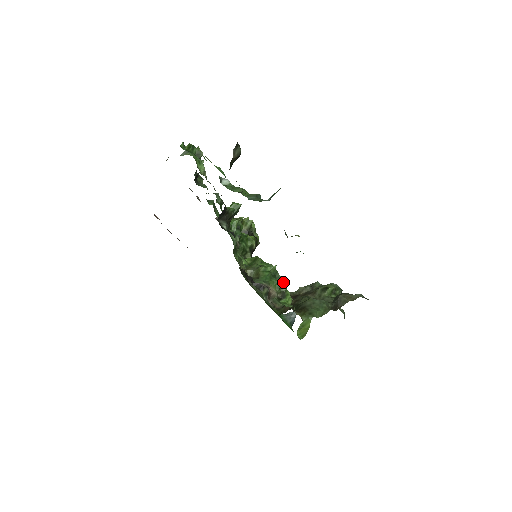
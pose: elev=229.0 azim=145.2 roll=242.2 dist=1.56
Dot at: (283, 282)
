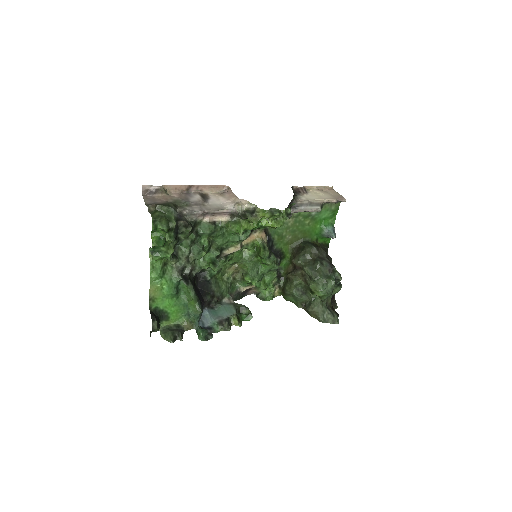
Dot at: occluded
